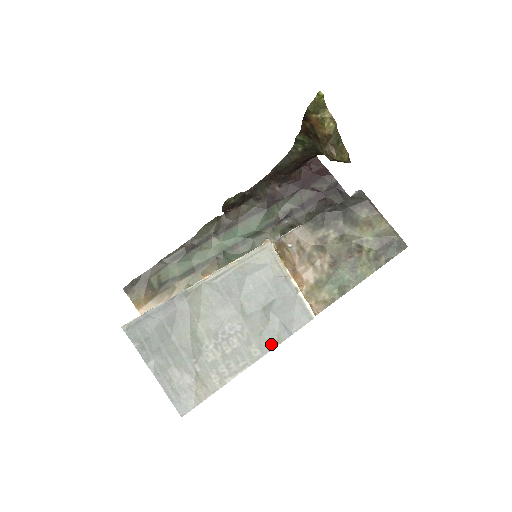
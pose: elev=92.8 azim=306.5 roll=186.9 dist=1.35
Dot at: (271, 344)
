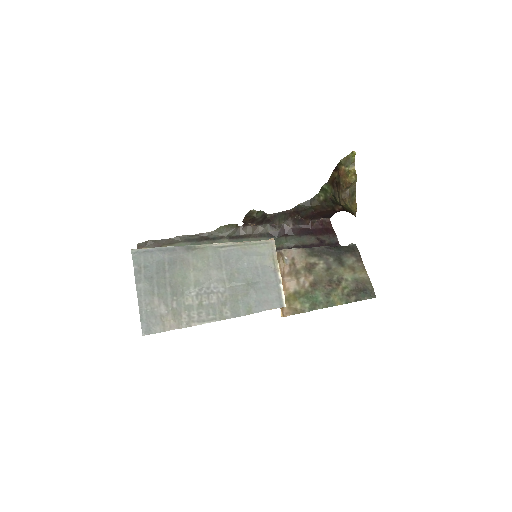
Dot at: (242, 312)
